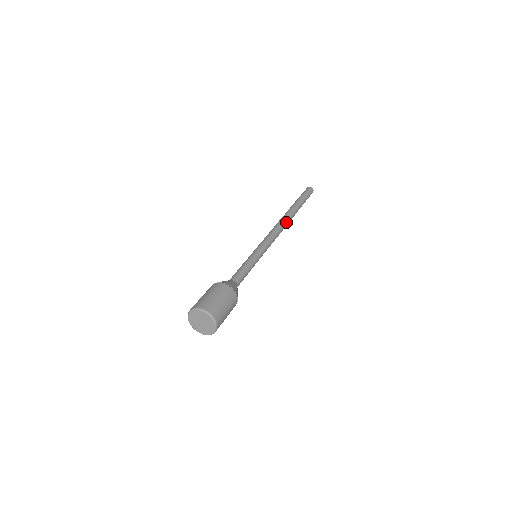
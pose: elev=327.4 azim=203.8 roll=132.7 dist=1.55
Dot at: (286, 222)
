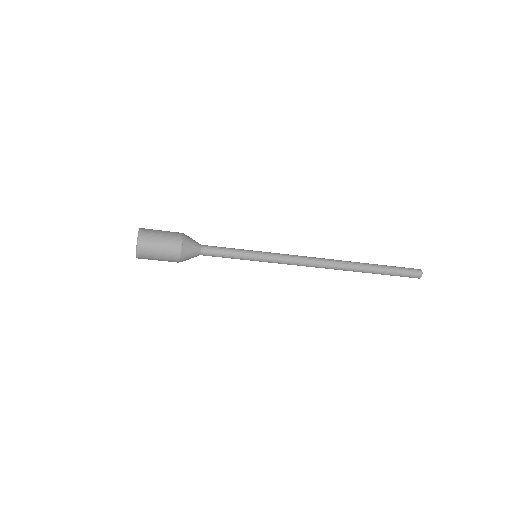
Dot at: (331, 261)
